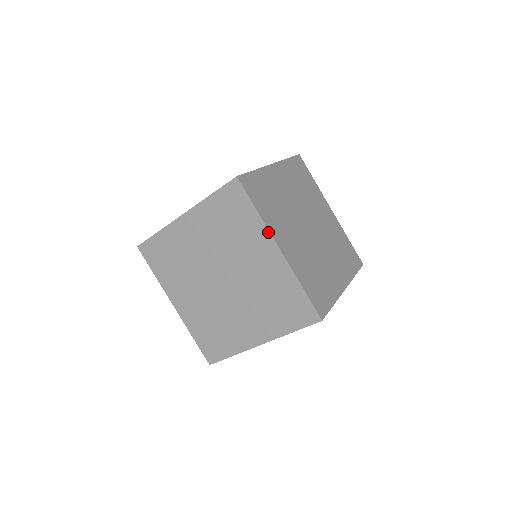
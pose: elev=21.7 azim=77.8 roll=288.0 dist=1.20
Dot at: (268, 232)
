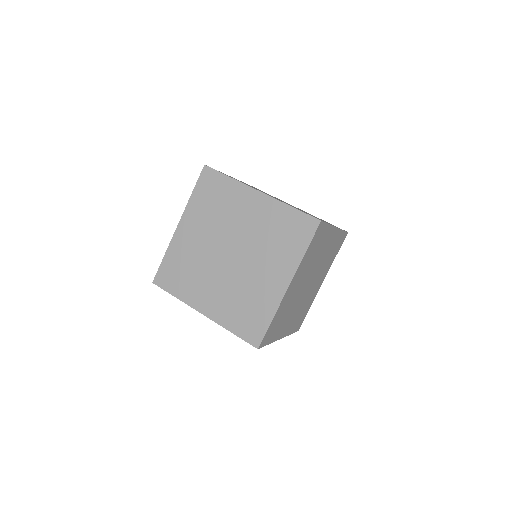
Dot at: (296, 270)
